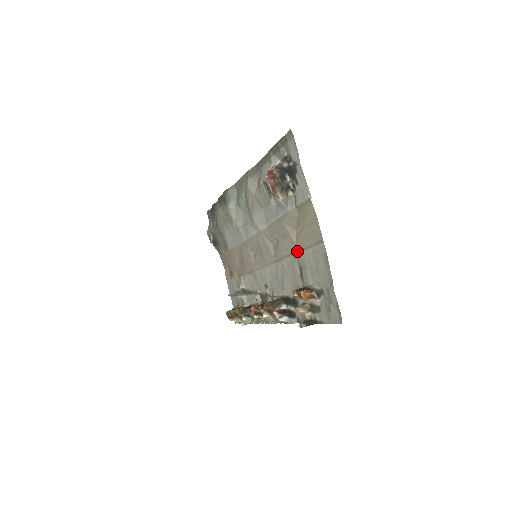
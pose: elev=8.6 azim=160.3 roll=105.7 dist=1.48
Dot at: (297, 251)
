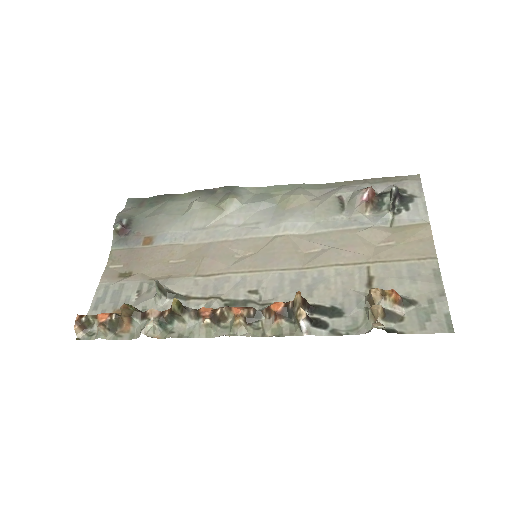
Dot at: (372, 261)
